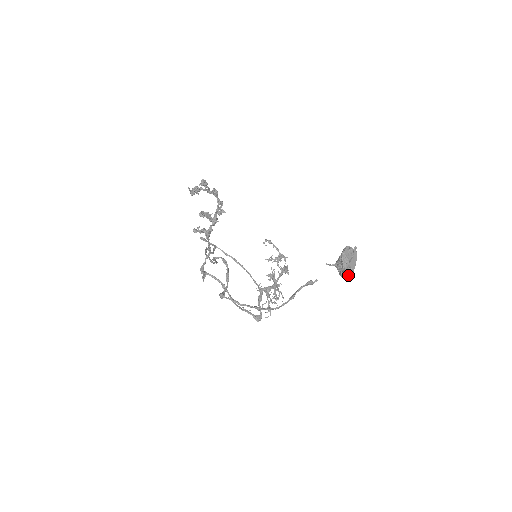
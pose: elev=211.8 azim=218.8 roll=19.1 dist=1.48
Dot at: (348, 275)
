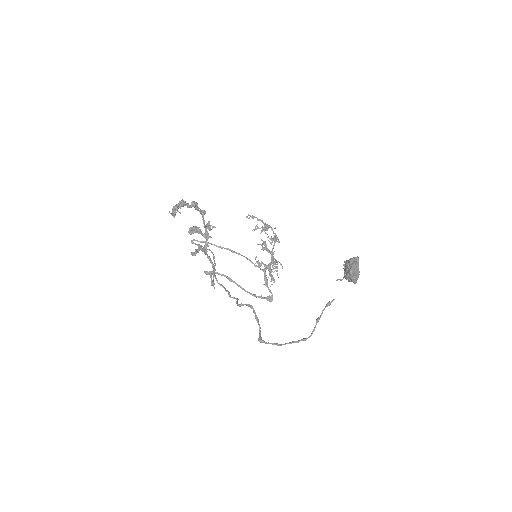
Dot at: (356, 282)
